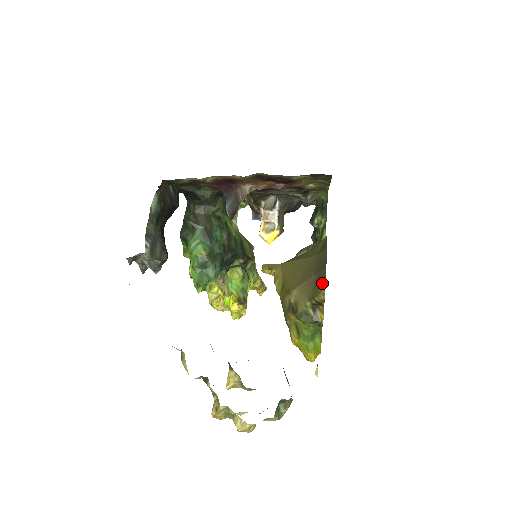
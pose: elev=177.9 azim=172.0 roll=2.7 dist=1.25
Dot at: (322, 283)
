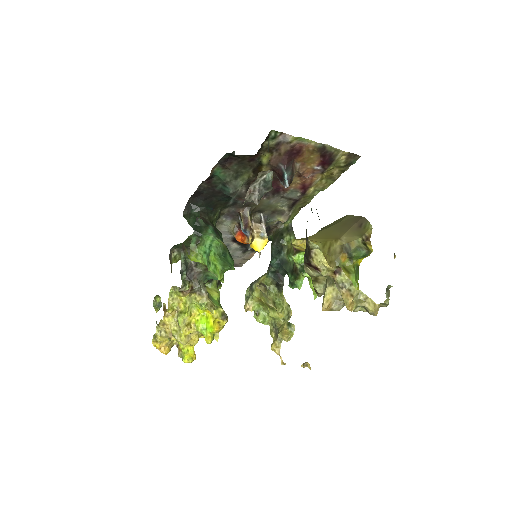
Dot at: (366, 224)
